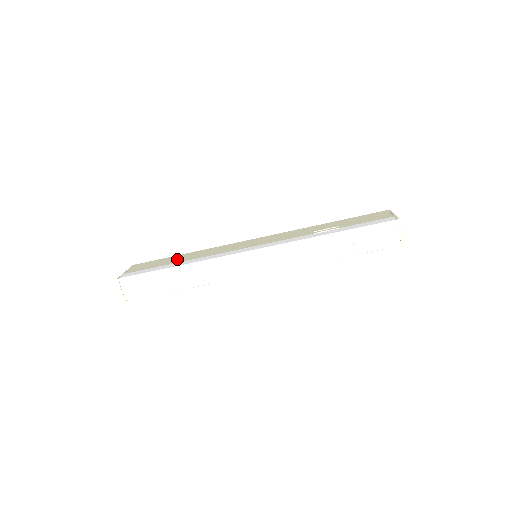
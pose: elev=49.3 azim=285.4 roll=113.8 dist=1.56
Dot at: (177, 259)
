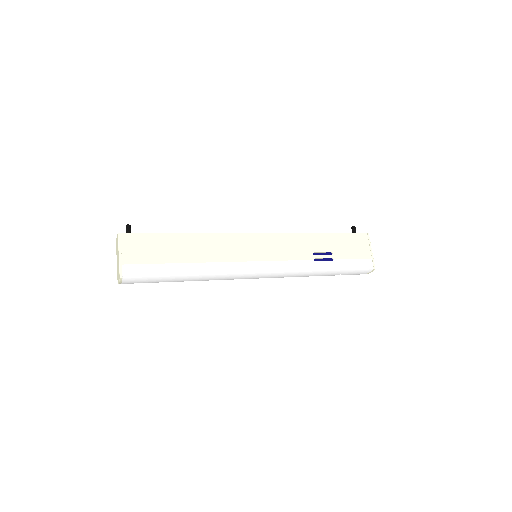
Dot at: (181, 250)
